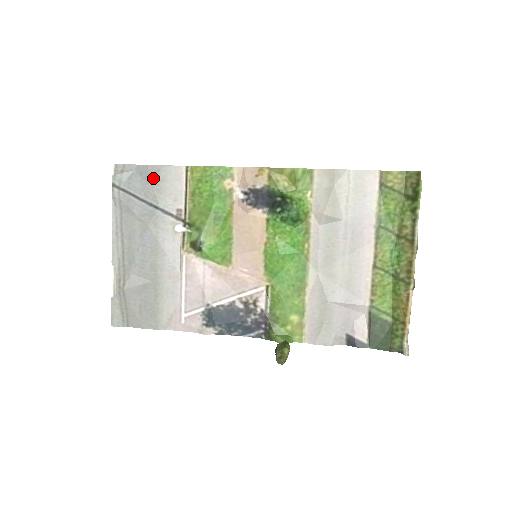
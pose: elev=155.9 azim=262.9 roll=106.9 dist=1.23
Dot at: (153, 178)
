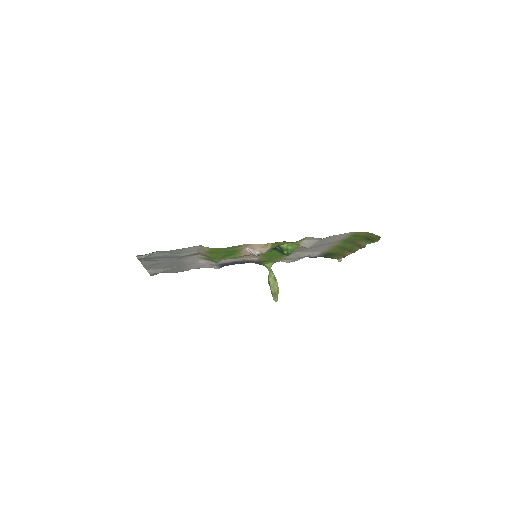
Dot at: (174, 252)
